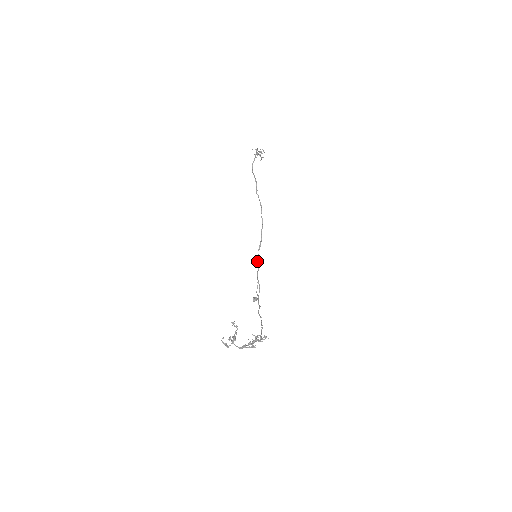
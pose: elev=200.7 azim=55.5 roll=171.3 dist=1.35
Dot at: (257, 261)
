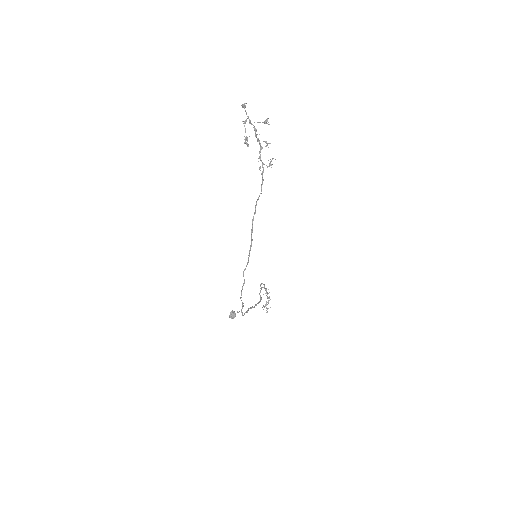
Dot at: (244, 313)
